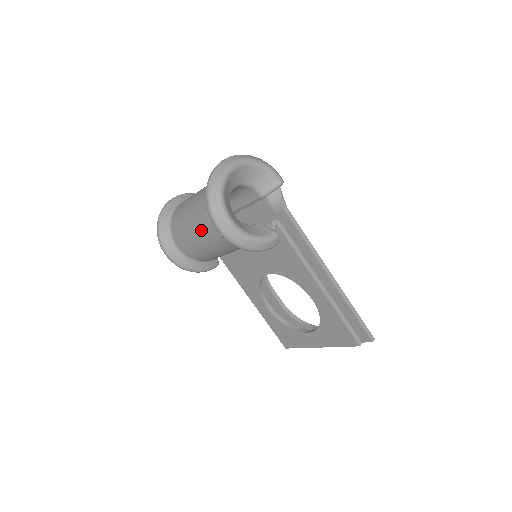
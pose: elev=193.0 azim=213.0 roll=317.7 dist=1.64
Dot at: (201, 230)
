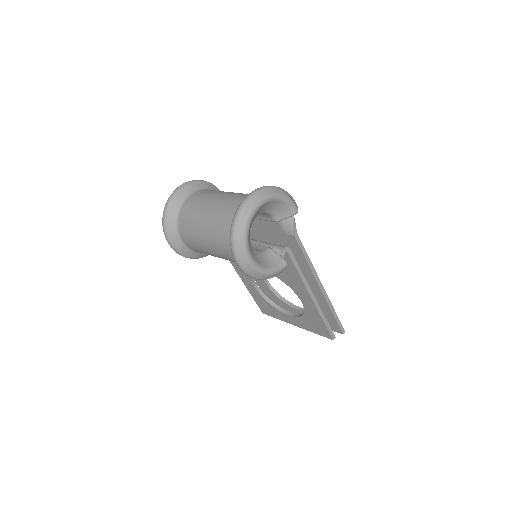
Dot at: (215, 247)
